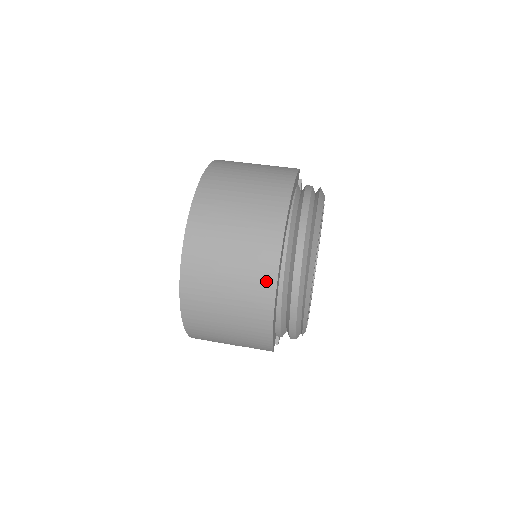
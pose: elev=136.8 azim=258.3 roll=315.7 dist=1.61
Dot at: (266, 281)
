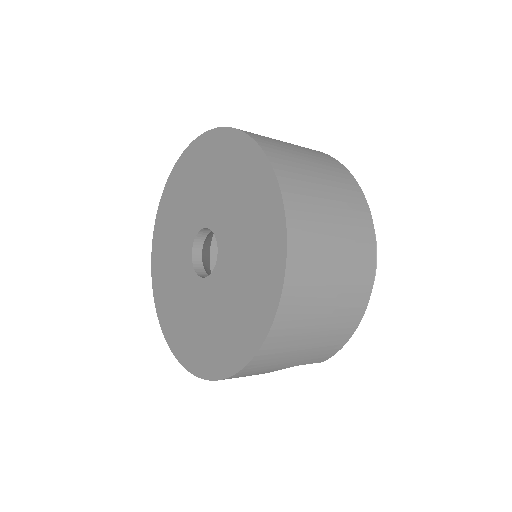
Dot at: (368, 255)
